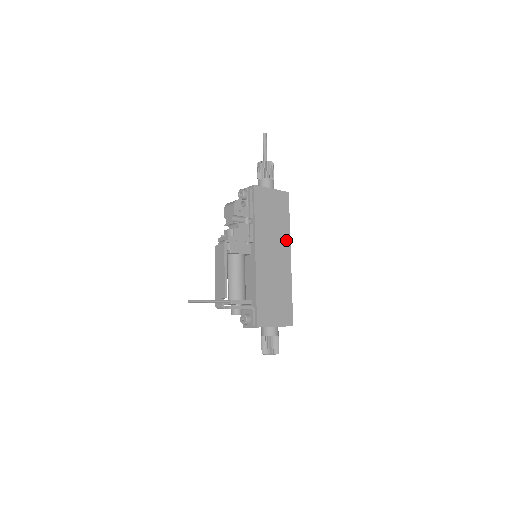
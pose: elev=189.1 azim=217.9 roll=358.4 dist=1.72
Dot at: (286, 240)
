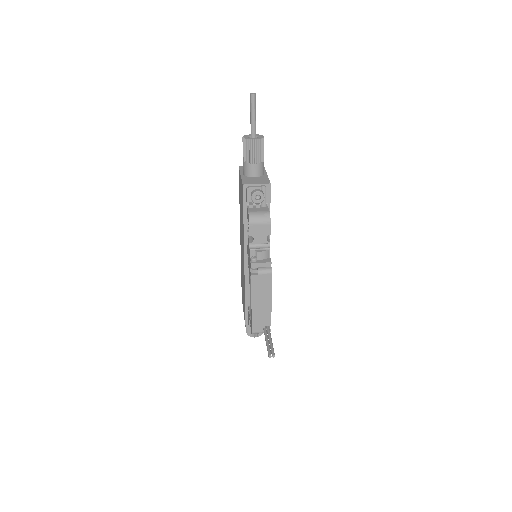
Dot at: occluded
